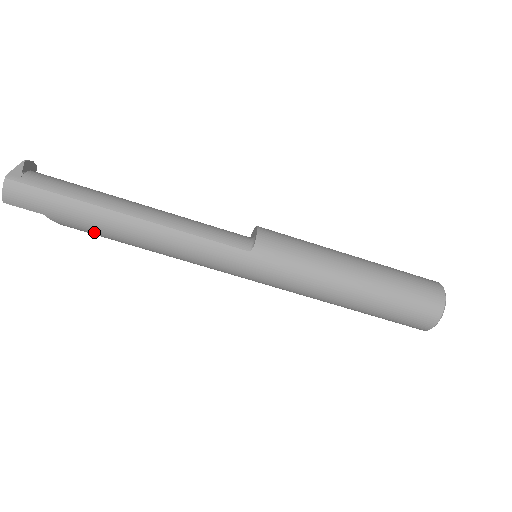
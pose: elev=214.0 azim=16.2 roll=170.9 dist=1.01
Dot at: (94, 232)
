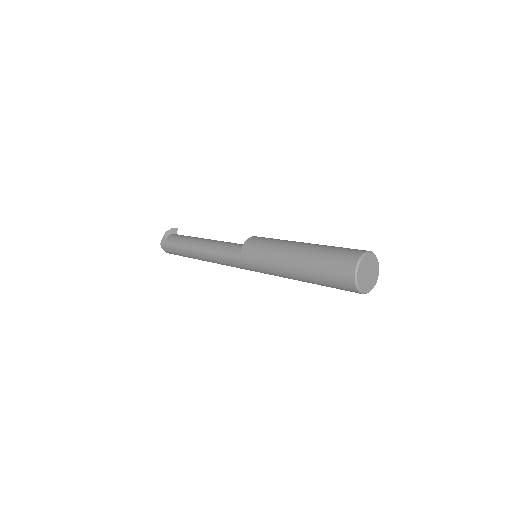
Dot at: occluded
